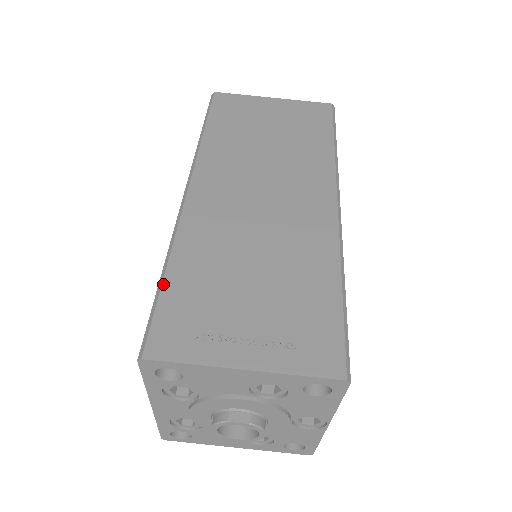
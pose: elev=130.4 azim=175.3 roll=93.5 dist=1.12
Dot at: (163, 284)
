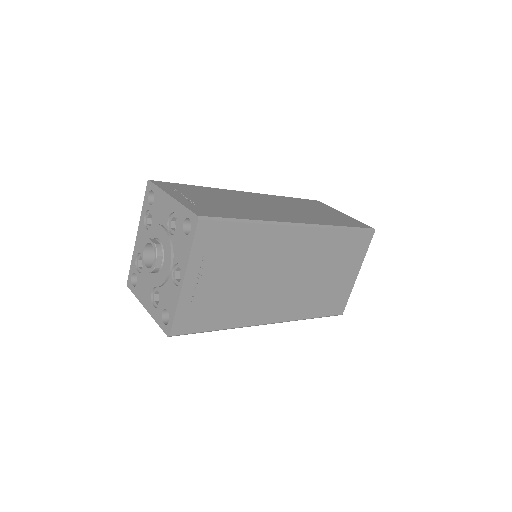
Dot at: (189, 185)
